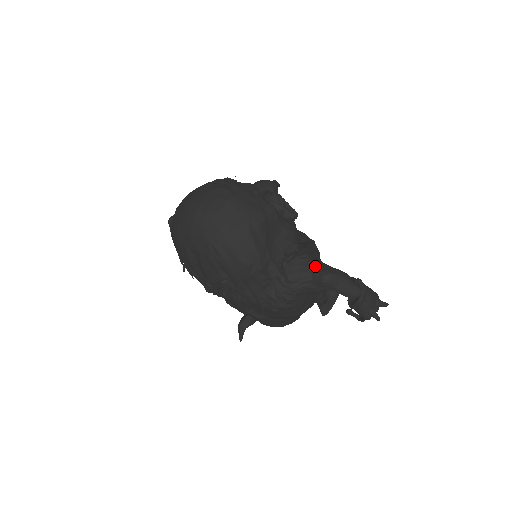
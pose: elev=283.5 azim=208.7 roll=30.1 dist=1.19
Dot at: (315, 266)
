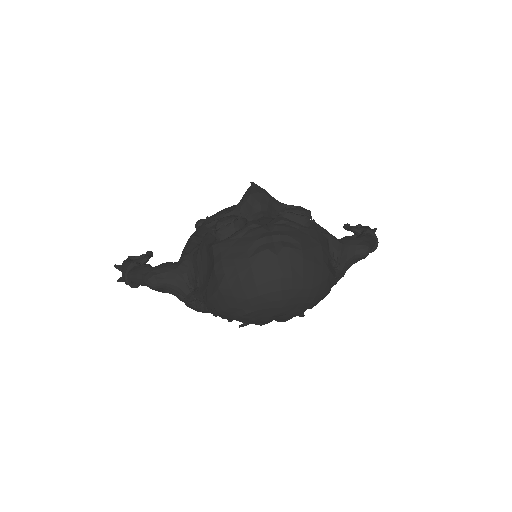
Dot at: (353, 248)
